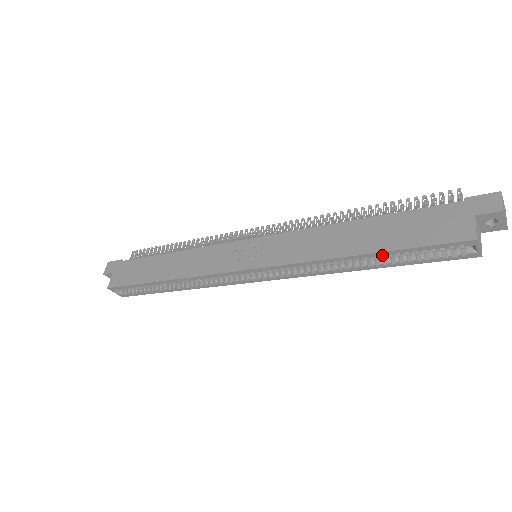
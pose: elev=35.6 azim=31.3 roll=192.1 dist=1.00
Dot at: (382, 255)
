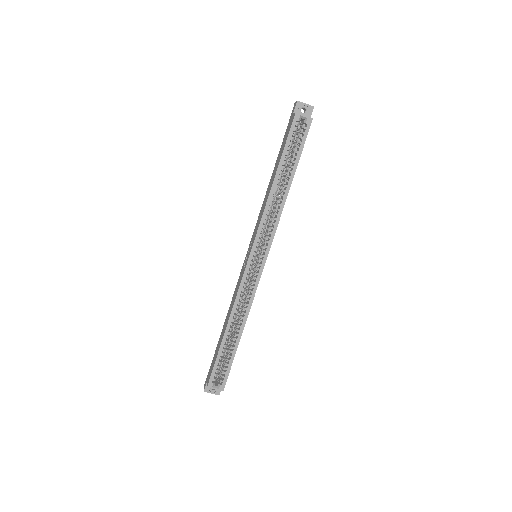
Dot at: (288, 170)
